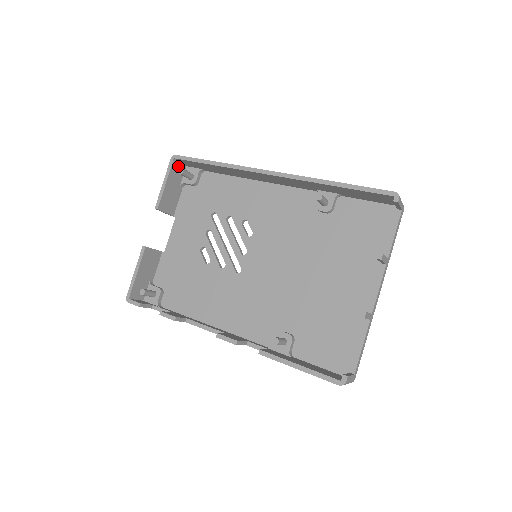
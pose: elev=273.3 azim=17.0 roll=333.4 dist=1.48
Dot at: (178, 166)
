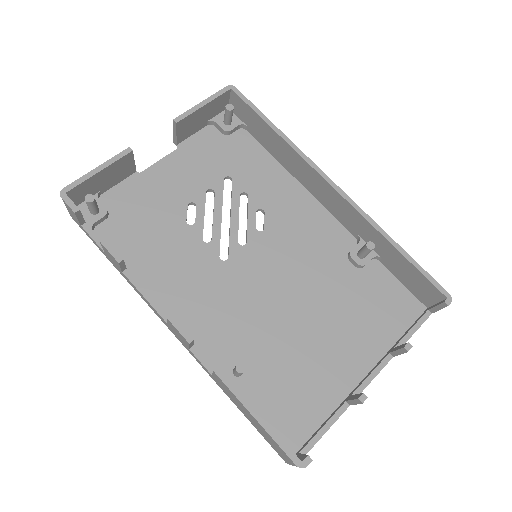
Dot at: (225, 100)
